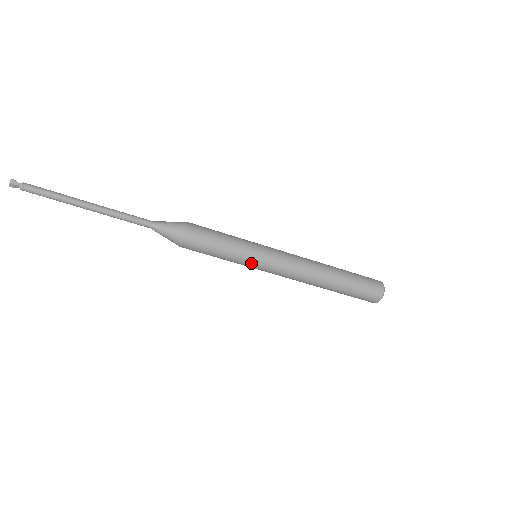
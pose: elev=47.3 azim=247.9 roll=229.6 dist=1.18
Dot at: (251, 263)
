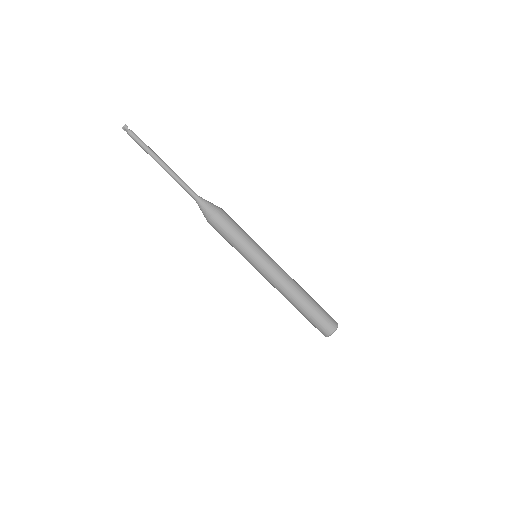
Dot at: (249, 259)
